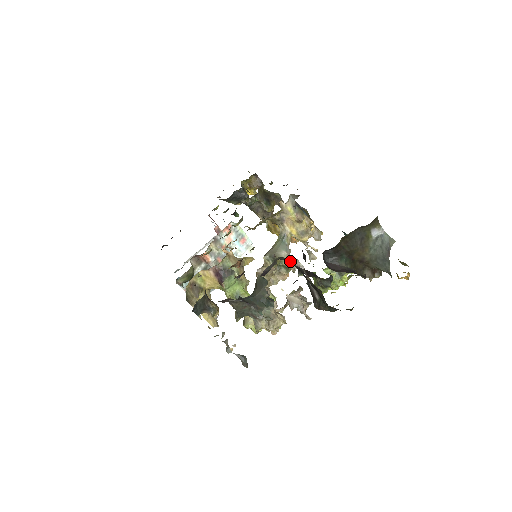
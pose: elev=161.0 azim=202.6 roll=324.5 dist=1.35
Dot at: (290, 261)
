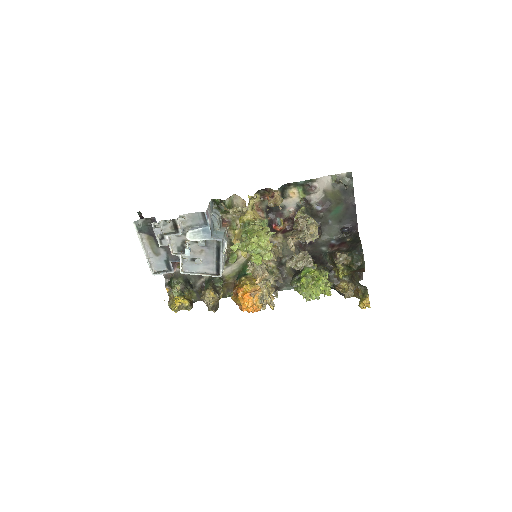
Dot at: (321, 246)
